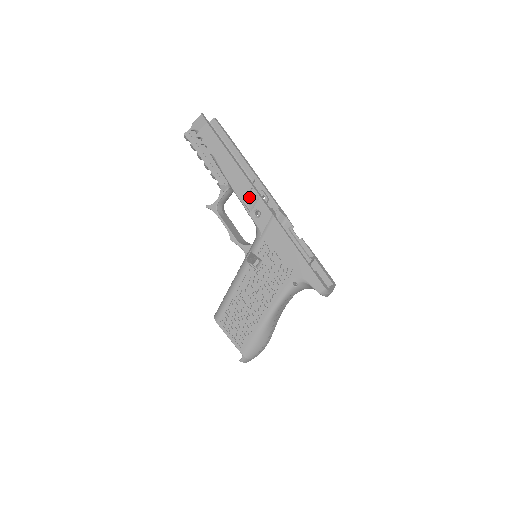
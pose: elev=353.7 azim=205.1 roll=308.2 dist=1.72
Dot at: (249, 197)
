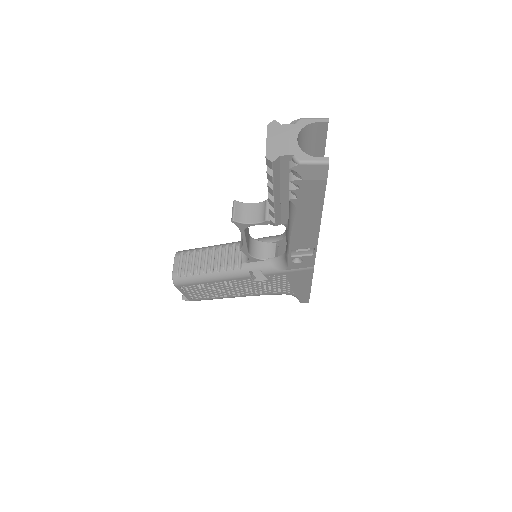
Dot at: (302, 248)
